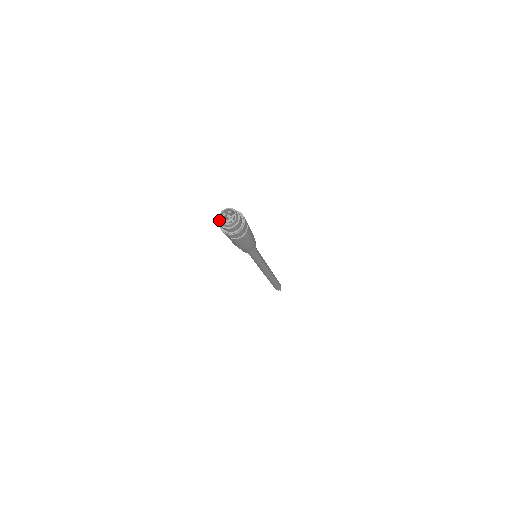
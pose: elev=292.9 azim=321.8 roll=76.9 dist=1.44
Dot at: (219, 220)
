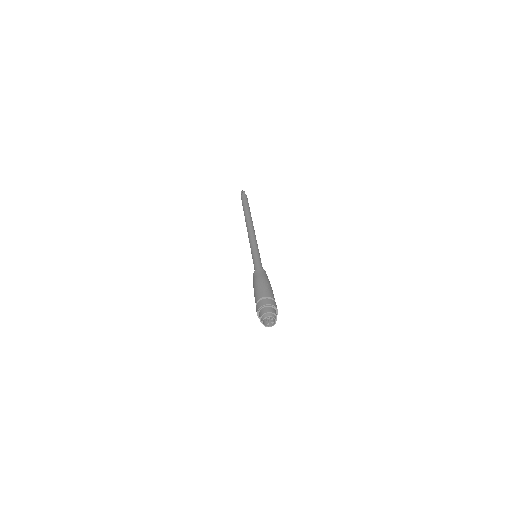
Dot at: (262, 316)
